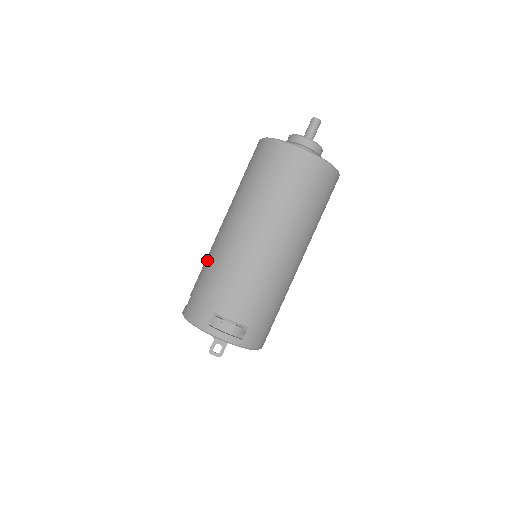
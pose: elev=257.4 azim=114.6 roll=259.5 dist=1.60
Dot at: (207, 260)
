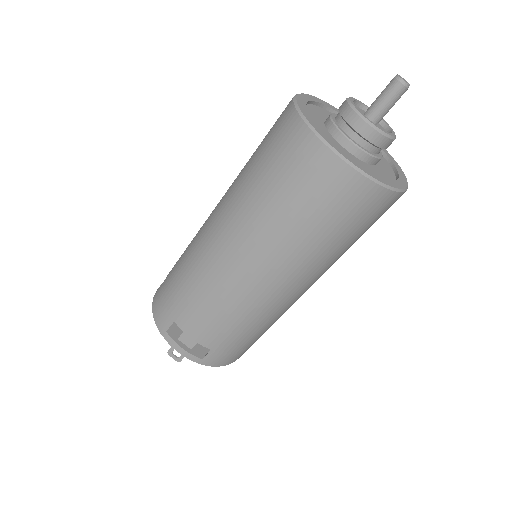
Dot at: (188, 247)
